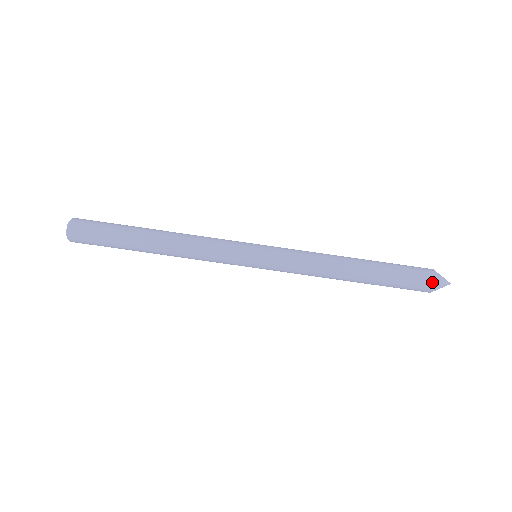
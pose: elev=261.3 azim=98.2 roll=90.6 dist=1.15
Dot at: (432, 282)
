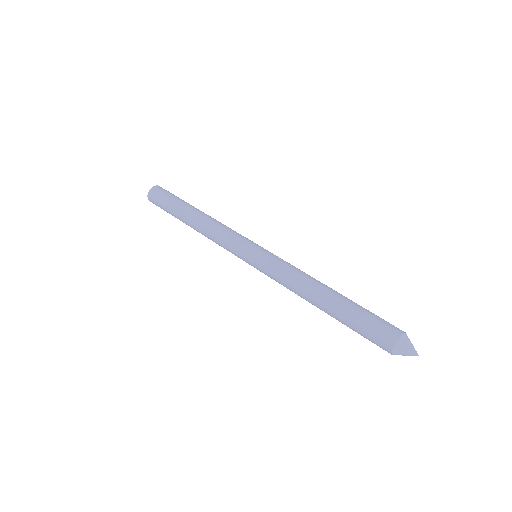
Dot at: (398, 333)
